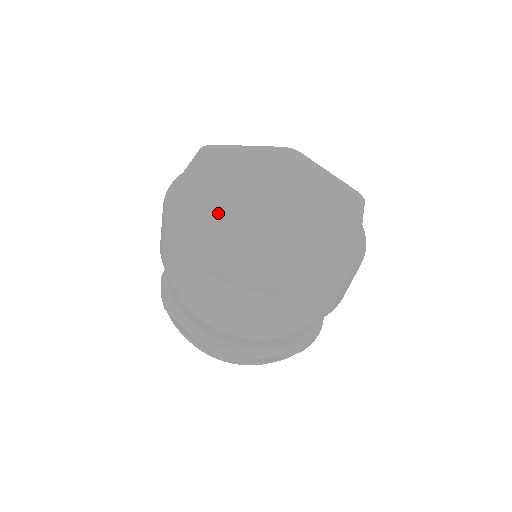
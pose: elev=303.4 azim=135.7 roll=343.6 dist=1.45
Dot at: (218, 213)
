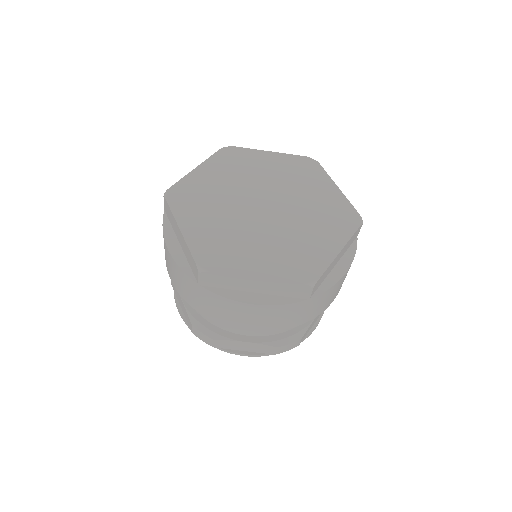
Dot at: (247, 252)
